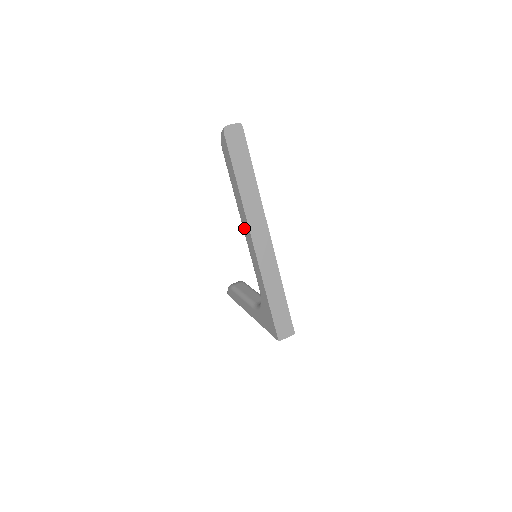
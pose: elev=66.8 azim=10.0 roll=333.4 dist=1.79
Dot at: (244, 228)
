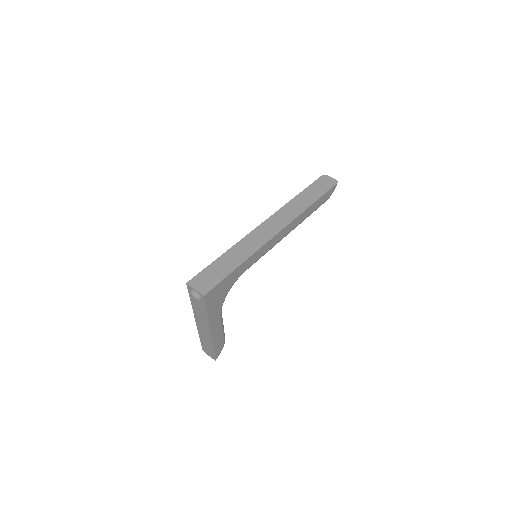
Dot at: occluded
